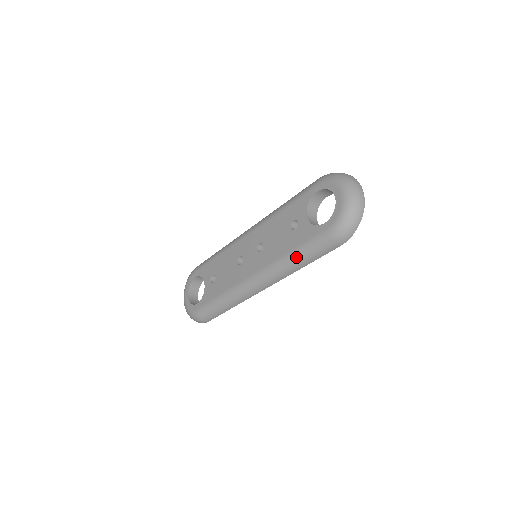
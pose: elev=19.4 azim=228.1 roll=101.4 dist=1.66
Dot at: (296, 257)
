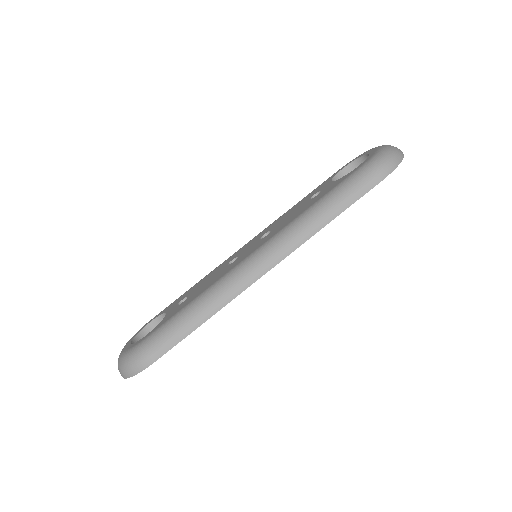
Dot at: (321, 205)
